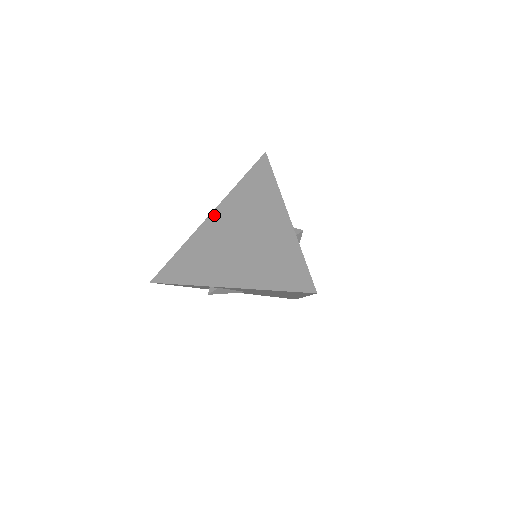
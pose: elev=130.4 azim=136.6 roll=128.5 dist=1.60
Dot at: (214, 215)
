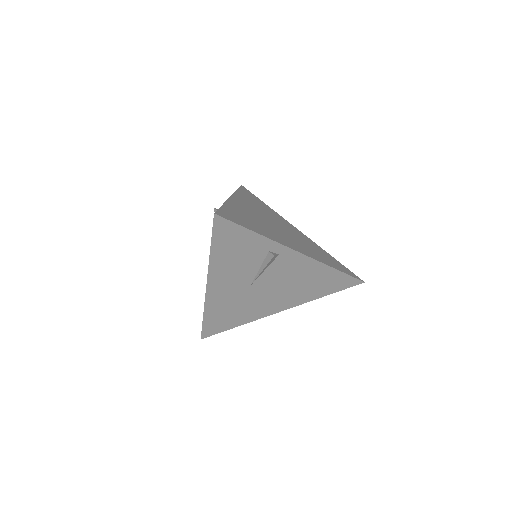
Dot at: (236, 198)
